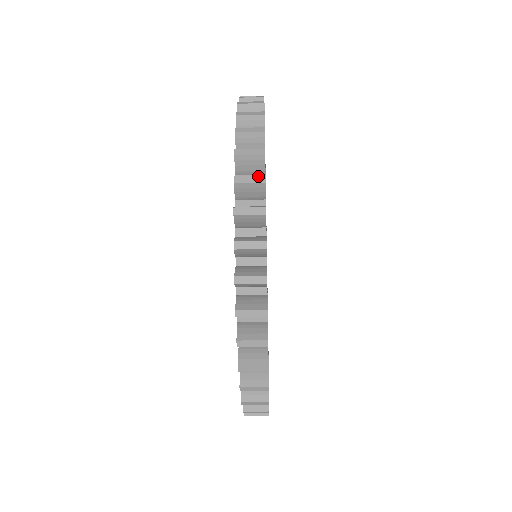
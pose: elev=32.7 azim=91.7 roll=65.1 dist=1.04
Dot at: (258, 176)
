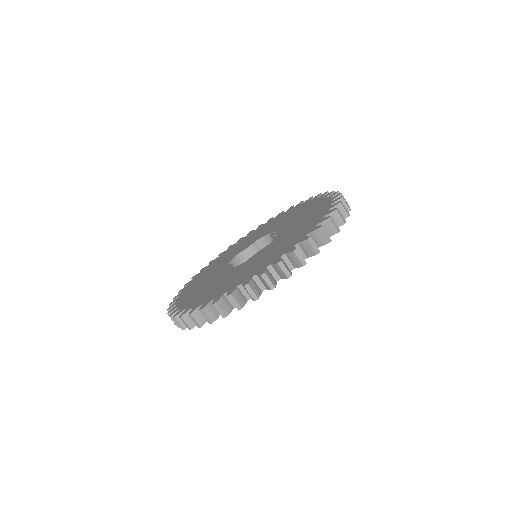
Dot at: occluded
